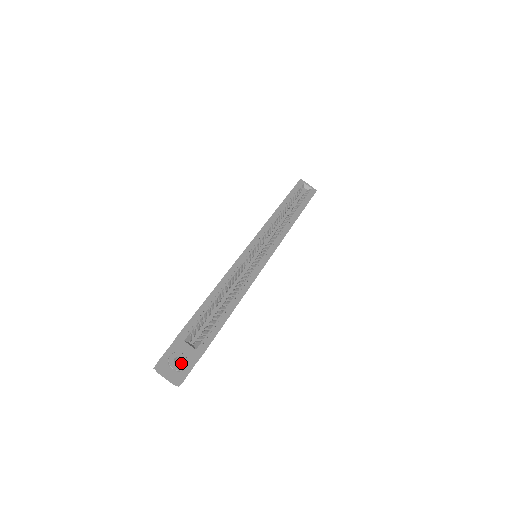
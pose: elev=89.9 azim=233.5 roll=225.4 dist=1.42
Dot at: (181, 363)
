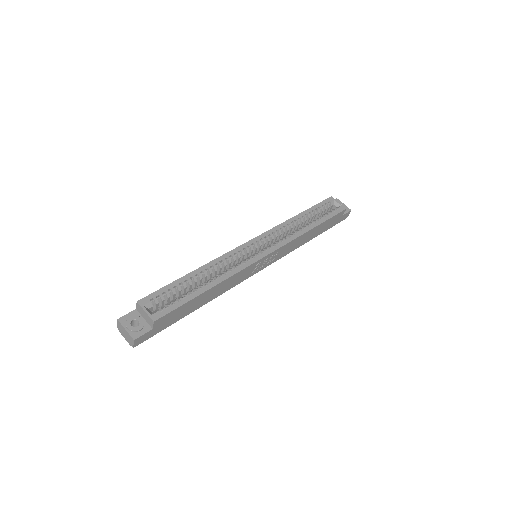
Dot at: (139, 326)
